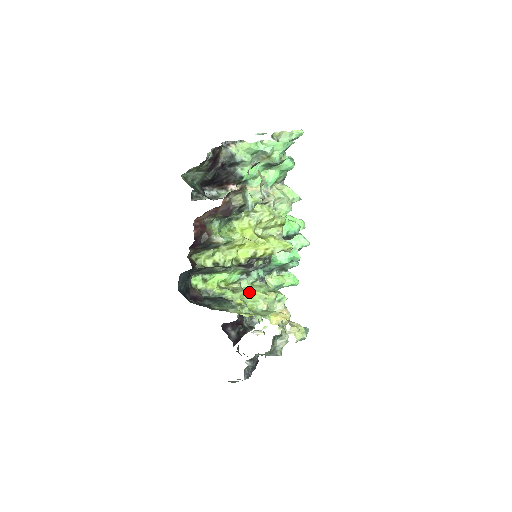
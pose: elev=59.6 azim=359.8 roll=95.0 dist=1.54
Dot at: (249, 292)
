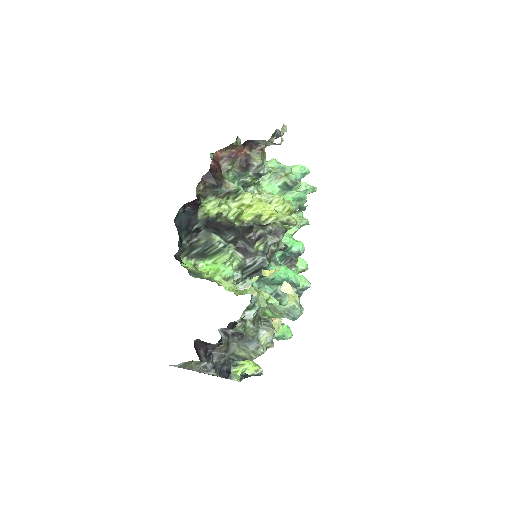
Dot at: occluded
